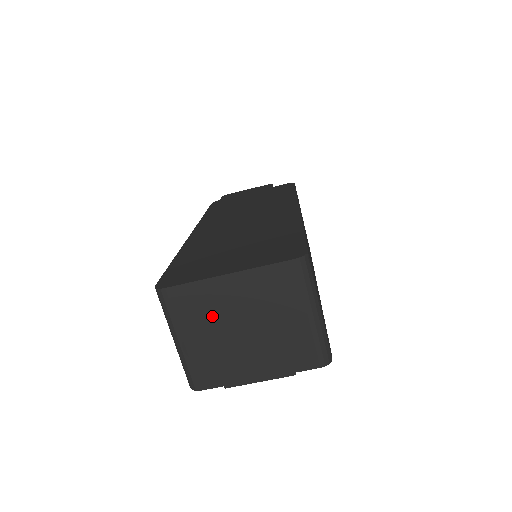
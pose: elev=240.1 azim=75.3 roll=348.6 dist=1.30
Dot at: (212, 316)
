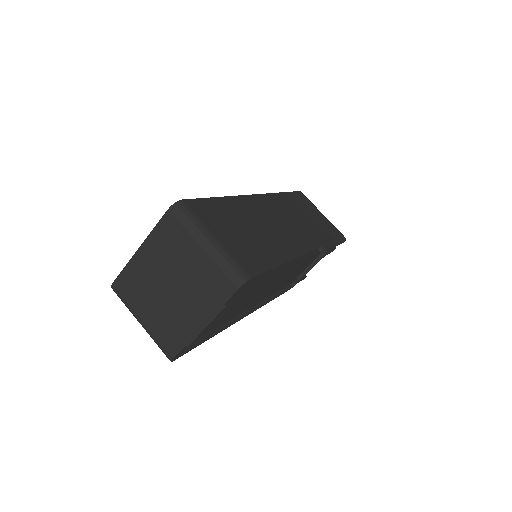
Dot at: (147, 288)
